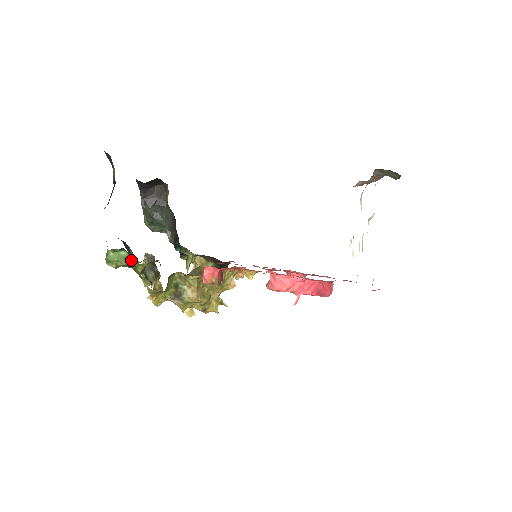
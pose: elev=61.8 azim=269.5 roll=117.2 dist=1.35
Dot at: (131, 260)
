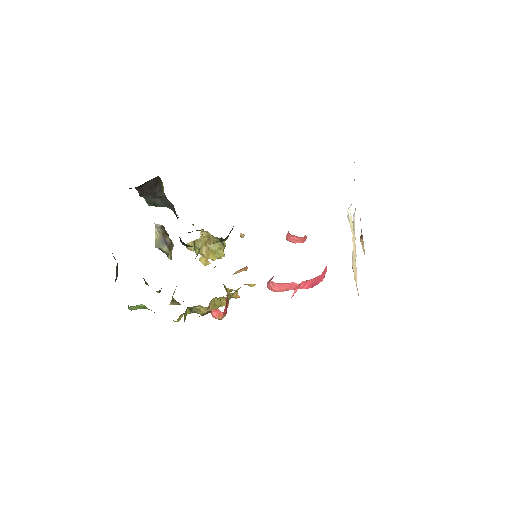
Dot at: occluded
